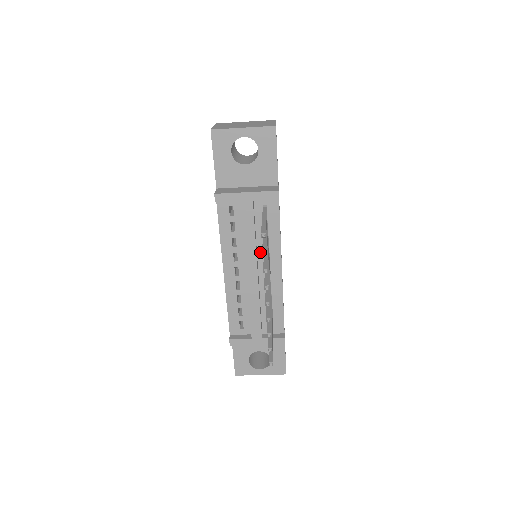
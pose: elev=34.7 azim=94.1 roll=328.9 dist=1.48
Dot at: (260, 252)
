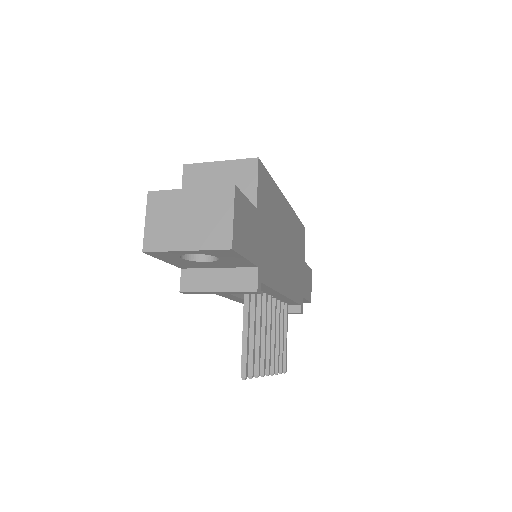
Dot at: occluded
